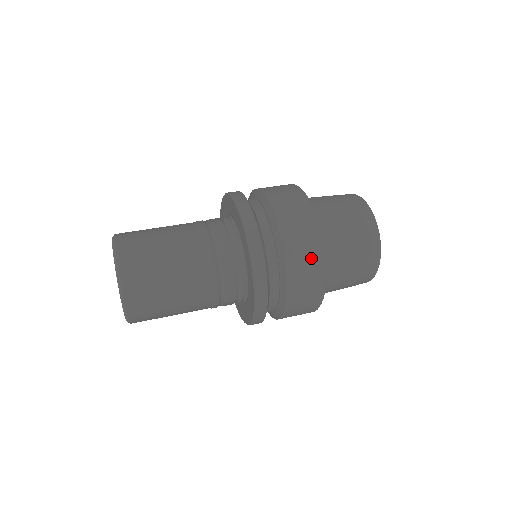
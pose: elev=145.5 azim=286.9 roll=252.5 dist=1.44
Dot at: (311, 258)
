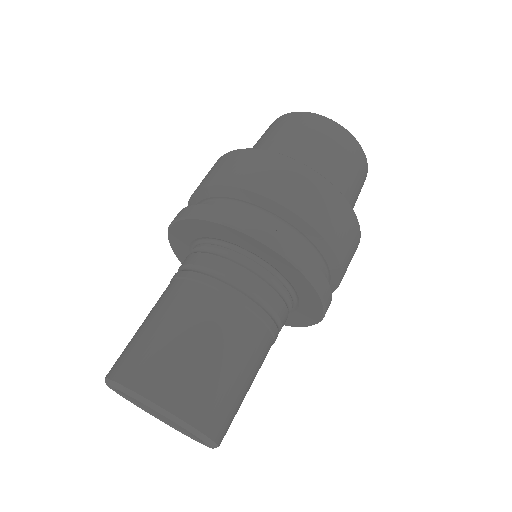
Dot at: occluded
